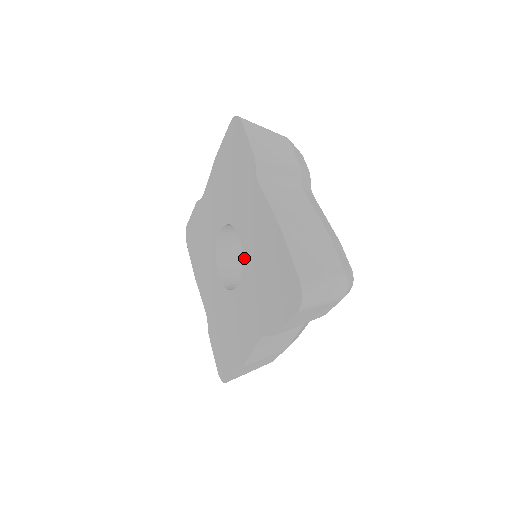
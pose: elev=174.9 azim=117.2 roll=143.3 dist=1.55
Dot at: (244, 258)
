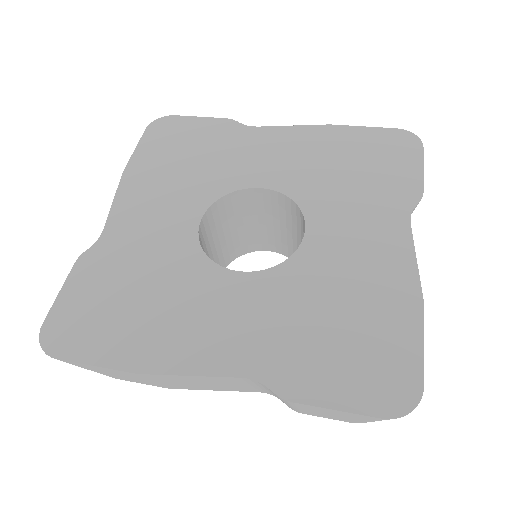
Dot at: (292, 193)
